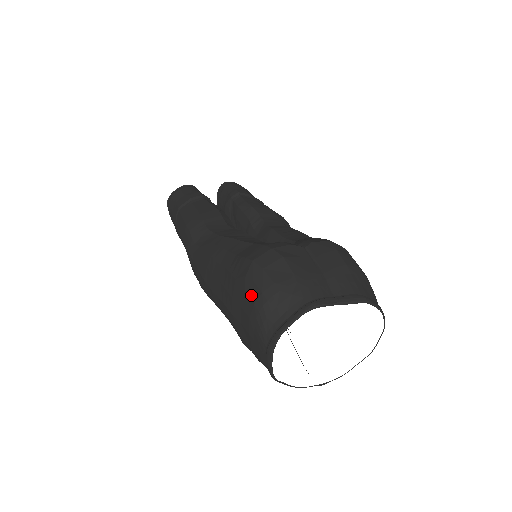
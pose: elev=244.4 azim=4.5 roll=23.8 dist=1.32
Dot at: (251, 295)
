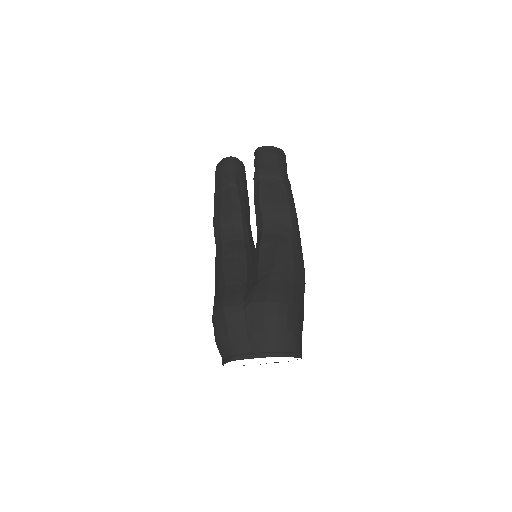
Dot at: (214, 333)
